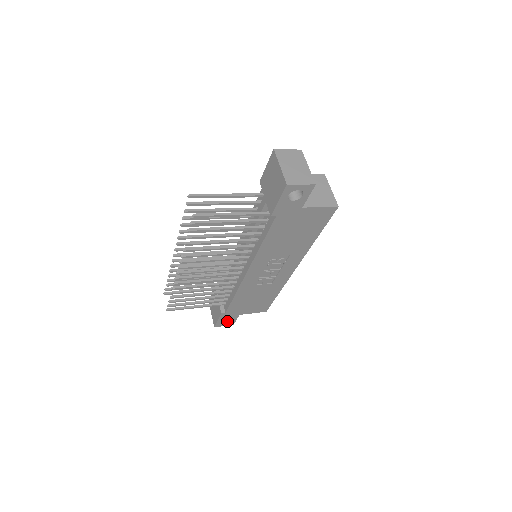
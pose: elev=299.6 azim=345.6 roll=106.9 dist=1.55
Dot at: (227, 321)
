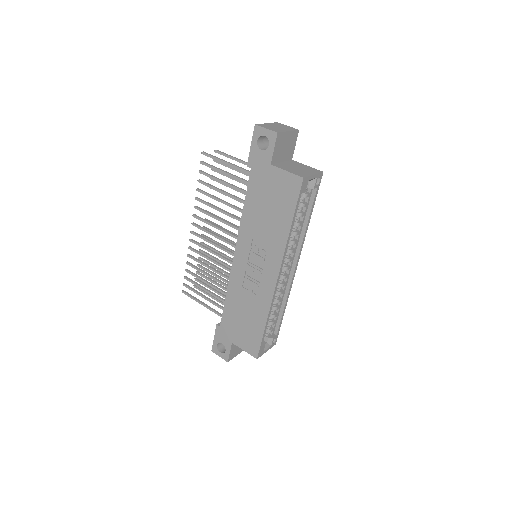
Dot at: (224, 352)
